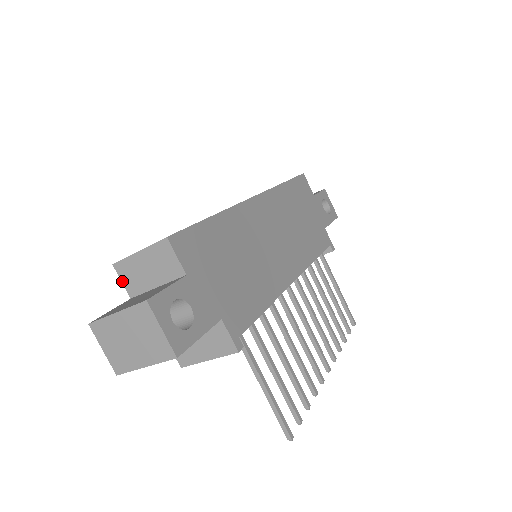
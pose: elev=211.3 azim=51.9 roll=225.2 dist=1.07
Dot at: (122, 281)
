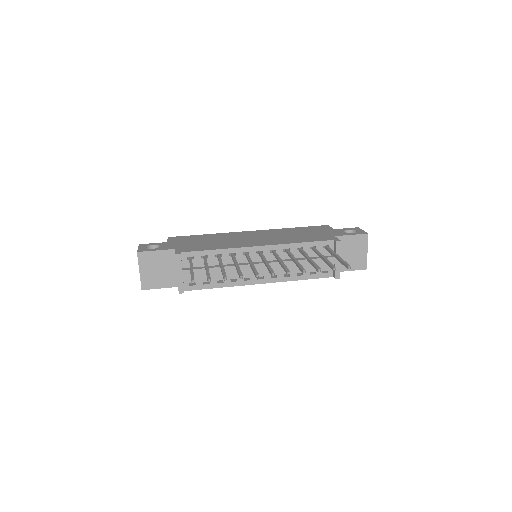
Dot at: occluded
